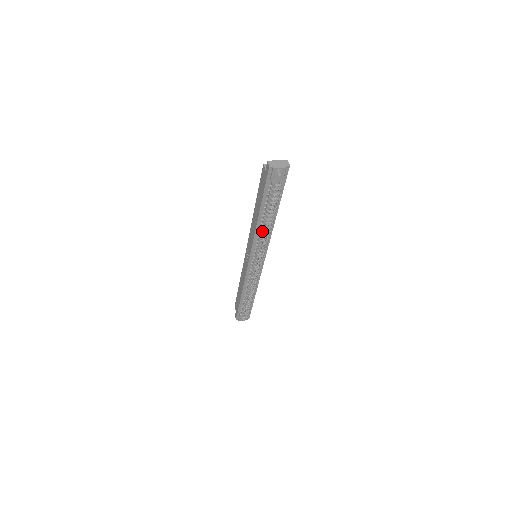
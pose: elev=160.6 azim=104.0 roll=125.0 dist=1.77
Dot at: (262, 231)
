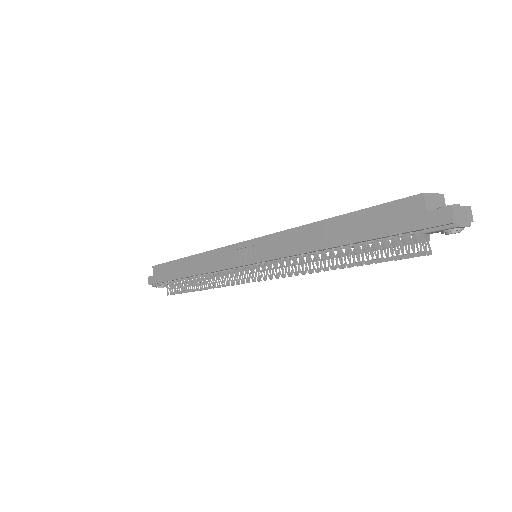
Dot at: (316, 257)
